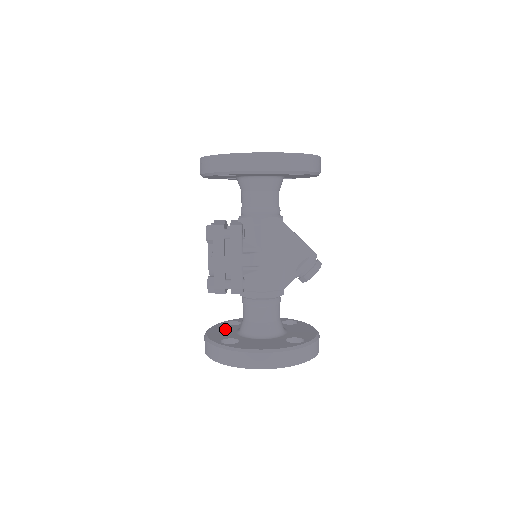
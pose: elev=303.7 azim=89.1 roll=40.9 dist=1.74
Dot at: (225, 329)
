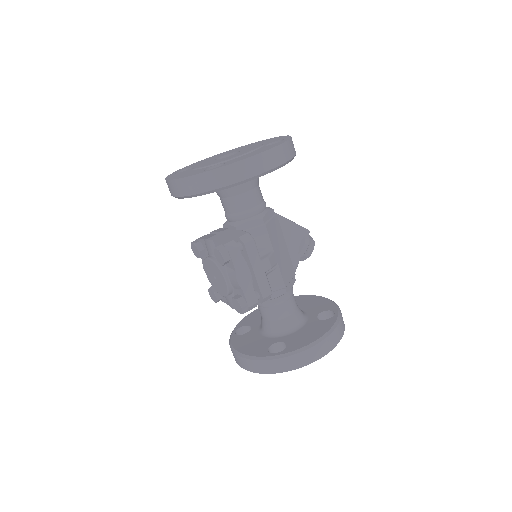
Dot at: (249, 339)
